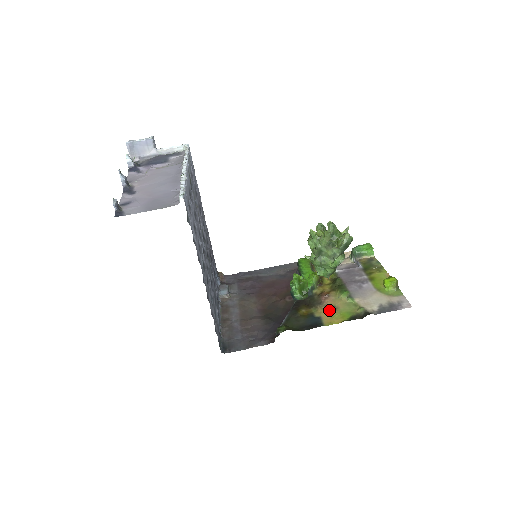
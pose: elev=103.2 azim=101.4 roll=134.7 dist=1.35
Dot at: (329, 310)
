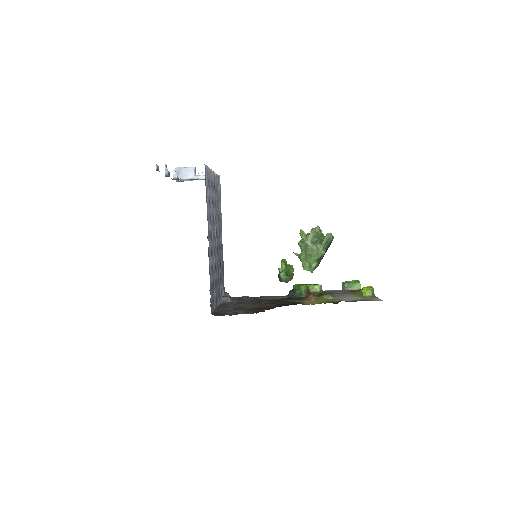
Dot at: (310, 301)
